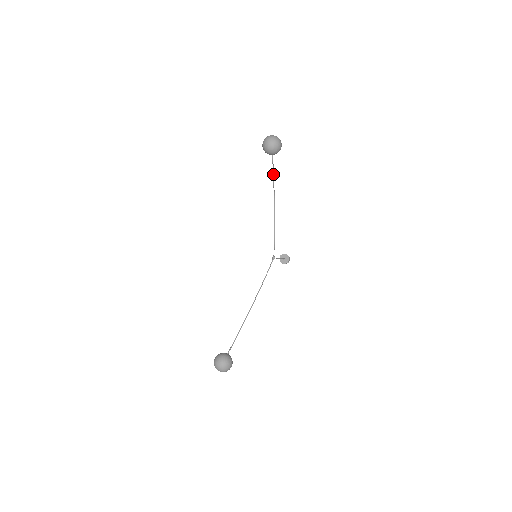
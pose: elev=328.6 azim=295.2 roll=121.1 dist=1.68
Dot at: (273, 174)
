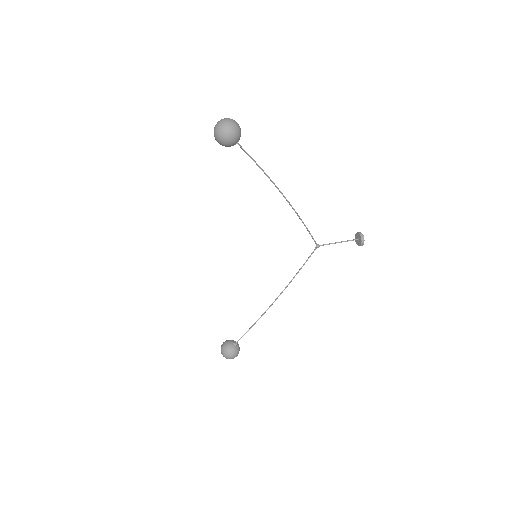
Dot at: (255, 162)
